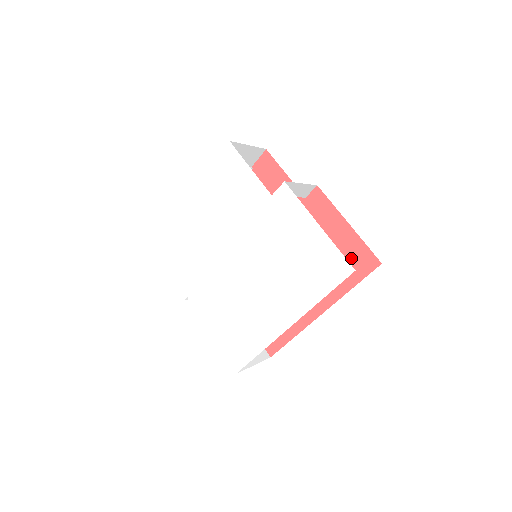
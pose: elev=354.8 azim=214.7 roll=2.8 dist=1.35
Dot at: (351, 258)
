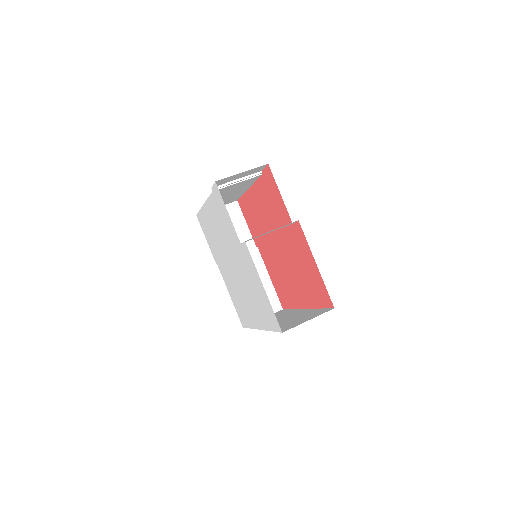
Dot at: (318, 289)
